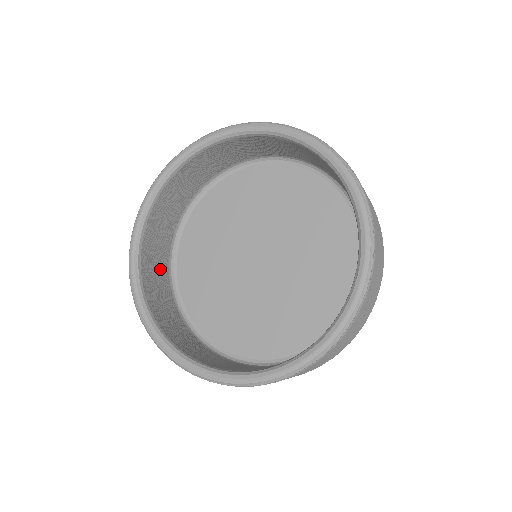
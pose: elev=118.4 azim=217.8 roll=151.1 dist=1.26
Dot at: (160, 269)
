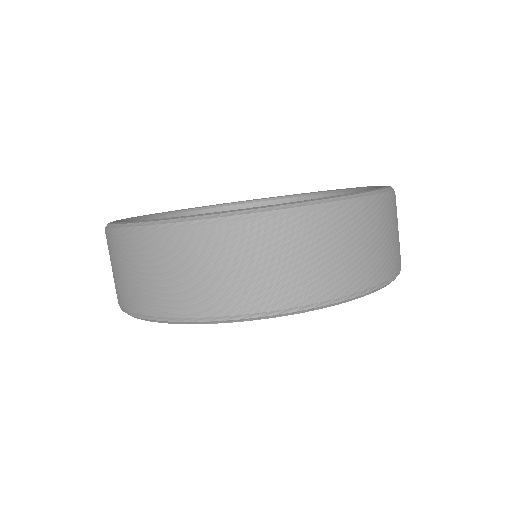
Dot at: occluded
